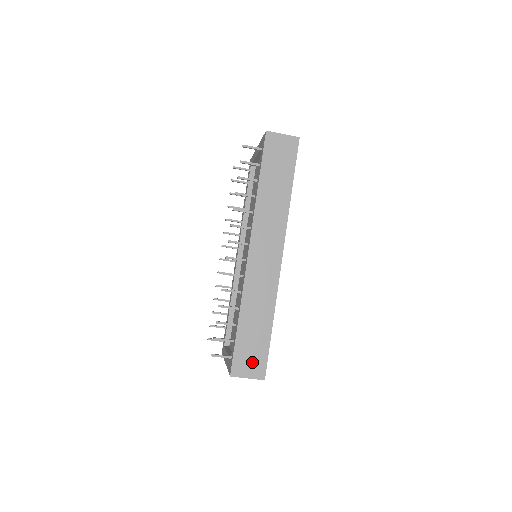
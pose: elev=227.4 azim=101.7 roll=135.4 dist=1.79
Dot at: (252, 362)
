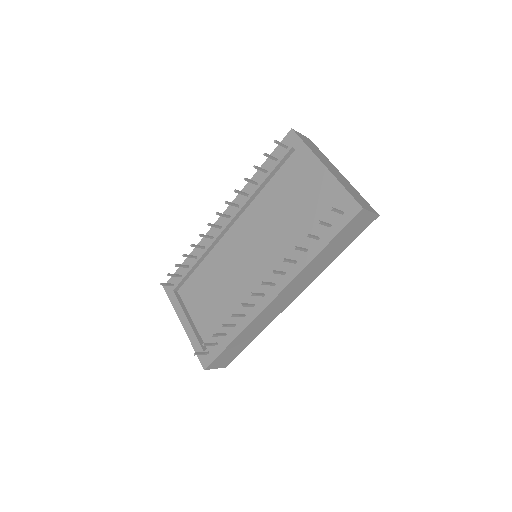
Dot at: (225, 360)
